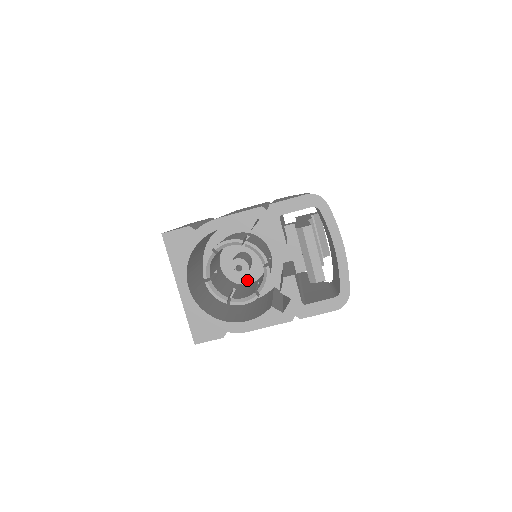
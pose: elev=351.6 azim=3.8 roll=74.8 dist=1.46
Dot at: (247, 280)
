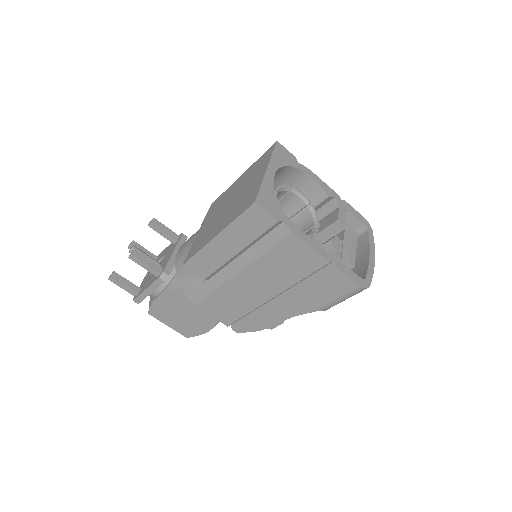
Dot at: occluded
